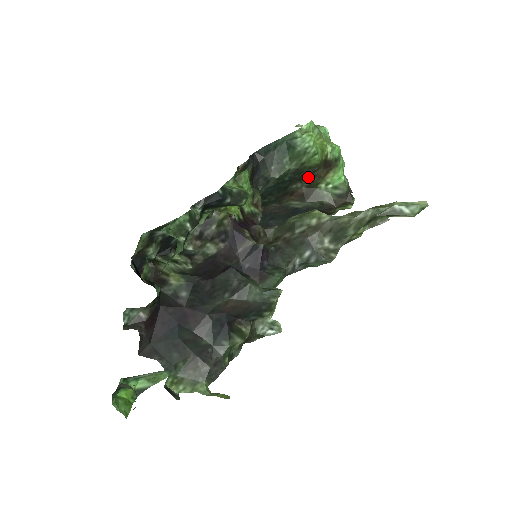
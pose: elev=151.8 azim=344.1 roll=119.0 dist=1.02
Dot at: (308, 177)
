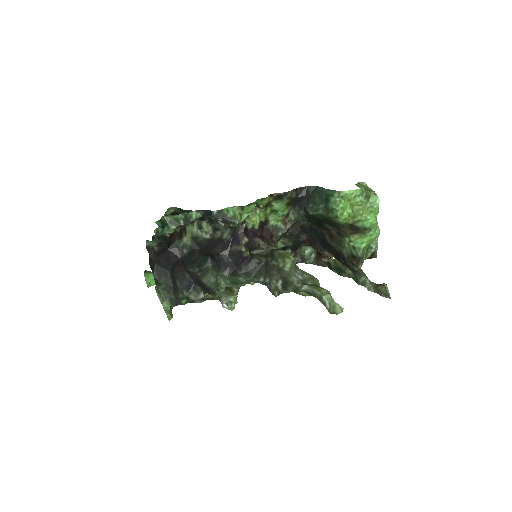
Dot at: (336, 227)
